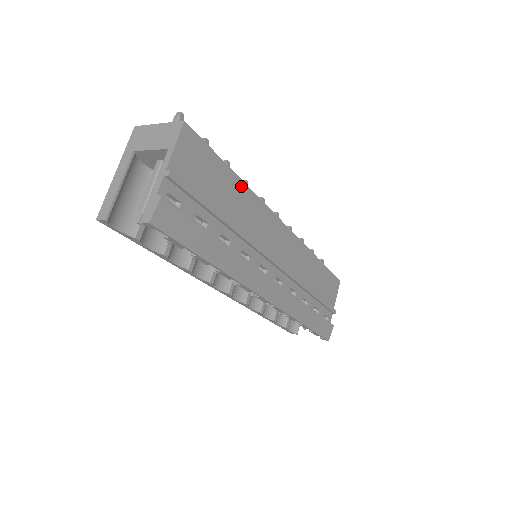
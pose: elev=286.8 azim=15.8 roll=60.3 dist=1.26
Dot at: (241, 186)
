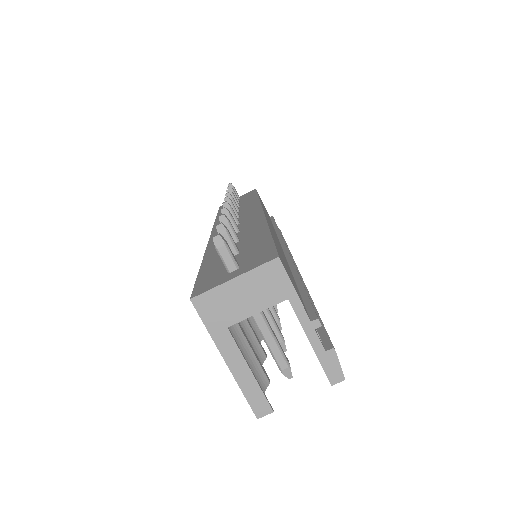
Dot at: occluded
